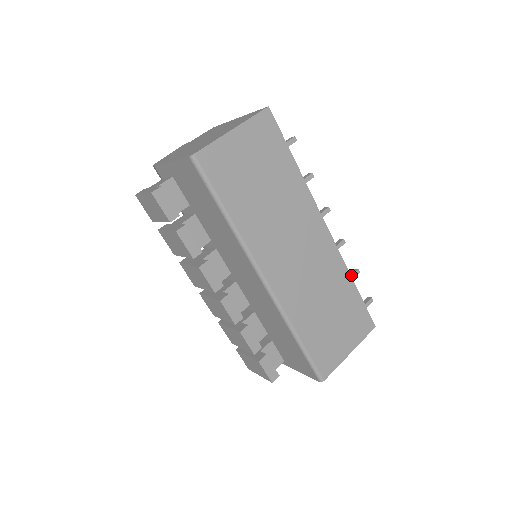
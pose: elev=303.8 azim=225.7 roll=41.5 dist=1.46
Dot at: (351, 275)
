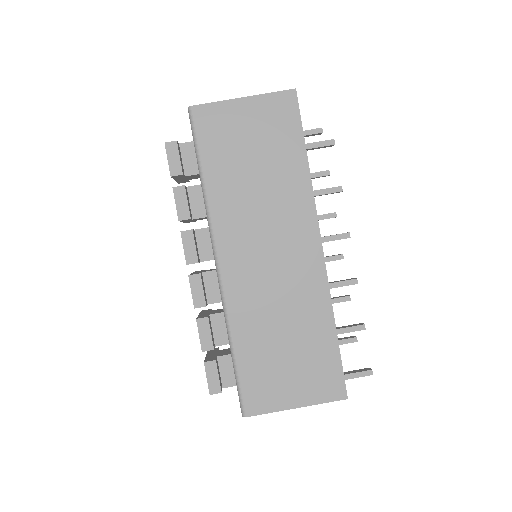
Dot at: (351, 326)
